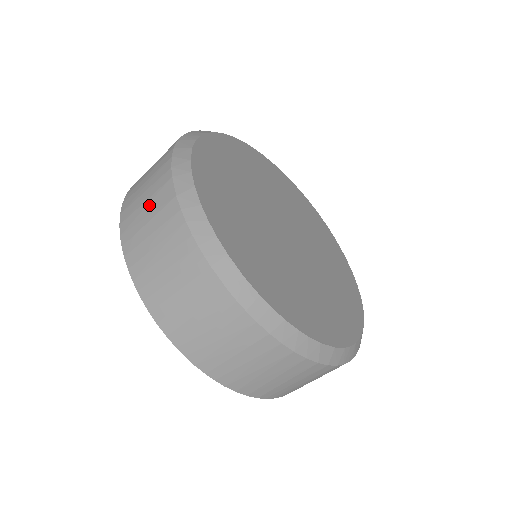
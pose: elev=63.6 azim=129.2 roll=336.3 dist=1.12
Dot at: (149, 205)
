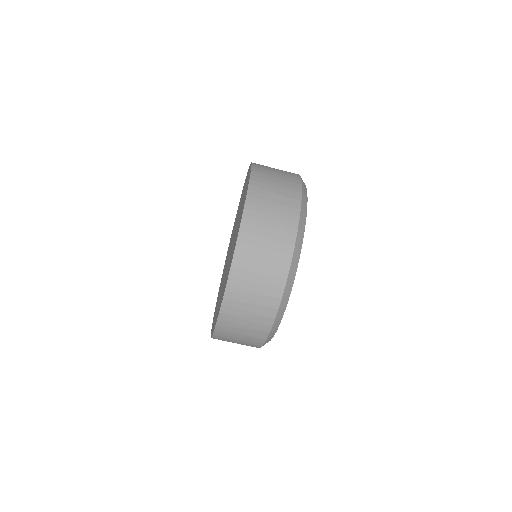
Dot at: (247, 330)
